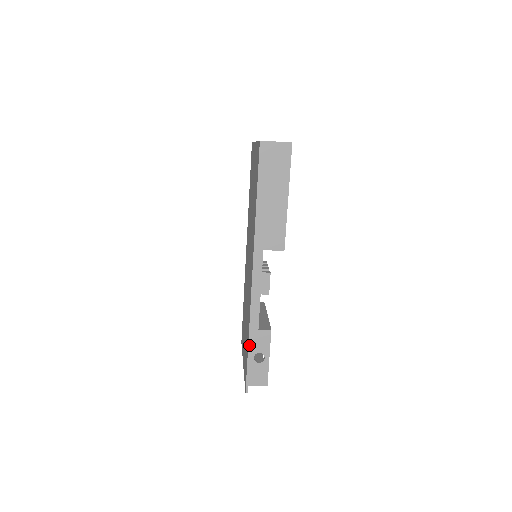
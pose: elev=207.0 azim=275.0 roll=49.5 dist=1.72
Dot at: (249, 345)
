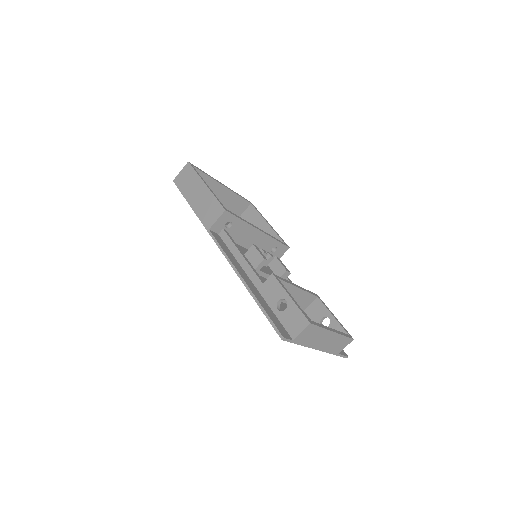
Dot at: (252, 295)
